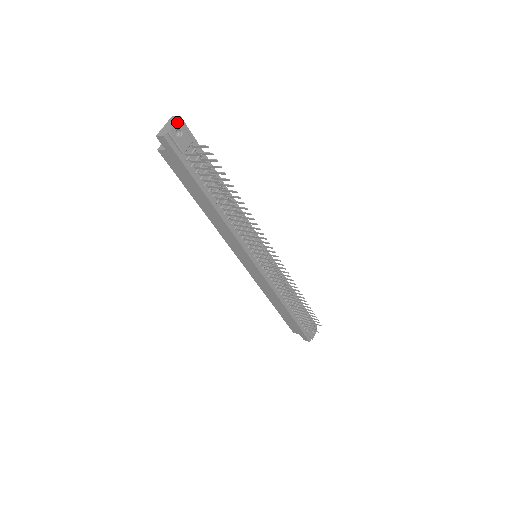
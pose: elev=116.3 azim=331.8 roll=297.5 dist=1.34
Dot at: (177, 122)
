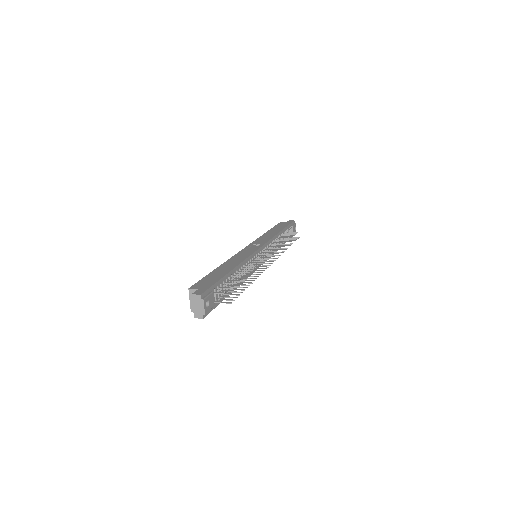
Dot at: (204, 303)
